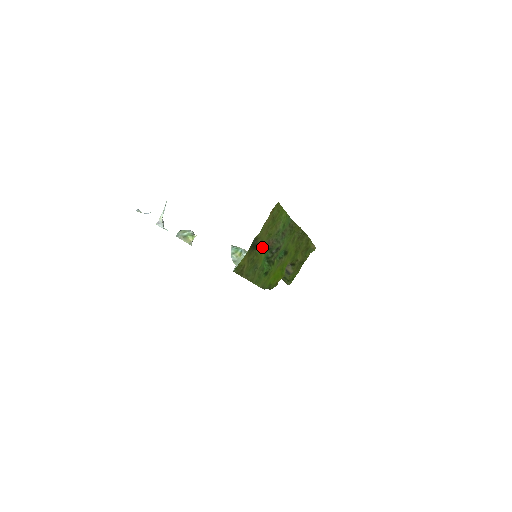
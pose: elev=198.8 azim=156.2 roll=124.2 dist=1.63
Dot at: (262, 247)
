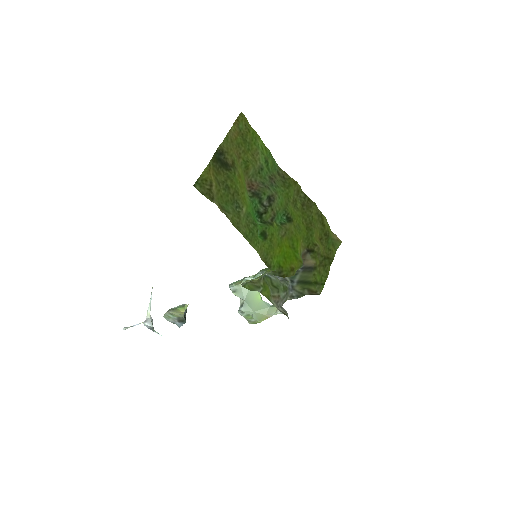
Dot at: (238, 174)
